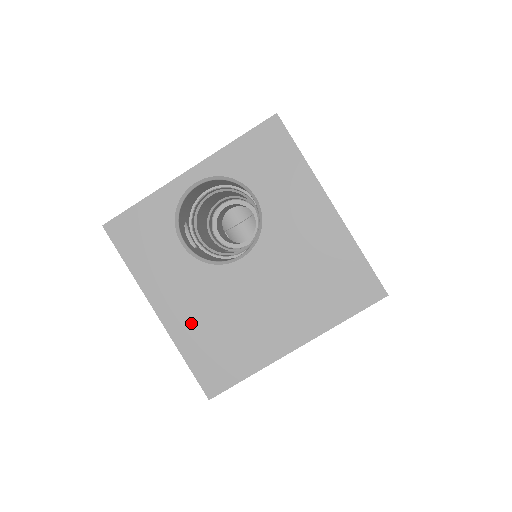
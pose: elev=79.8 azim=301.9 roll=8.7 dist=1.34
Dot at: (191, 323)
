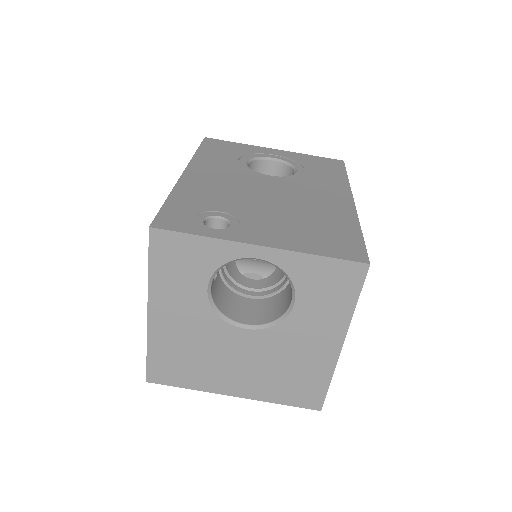
Dot at: (171, 337)
